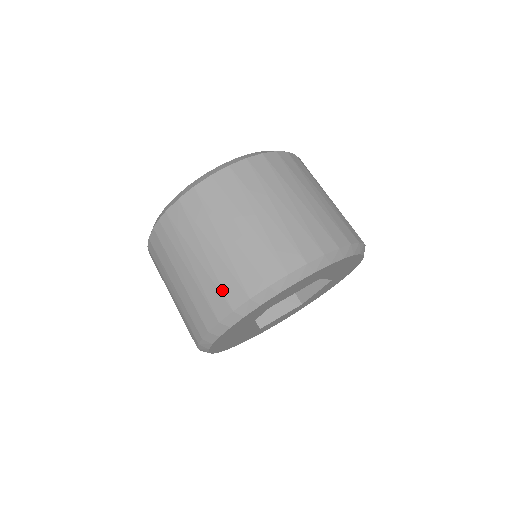
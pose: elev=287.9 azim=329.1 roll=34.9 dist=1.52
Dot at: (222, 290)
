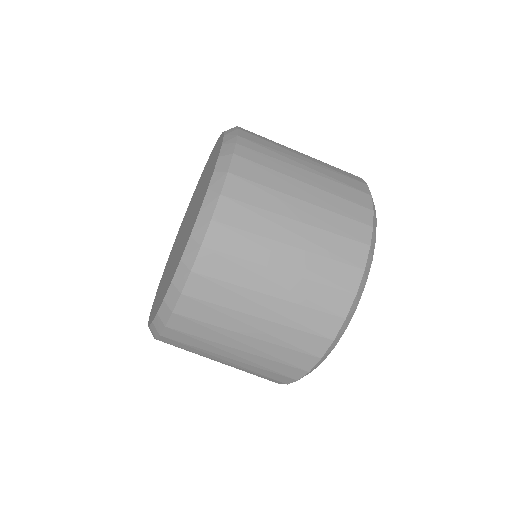
Dot at: occluded
